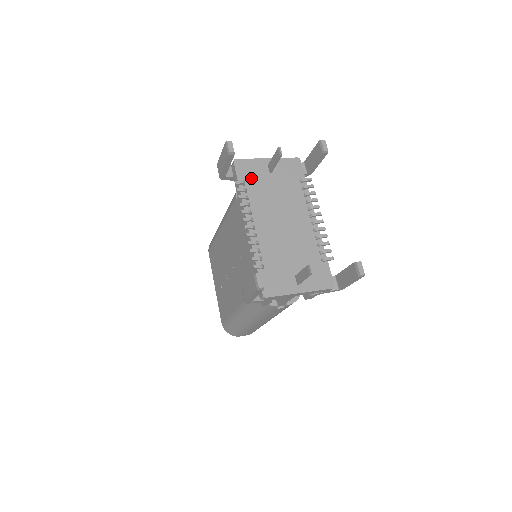
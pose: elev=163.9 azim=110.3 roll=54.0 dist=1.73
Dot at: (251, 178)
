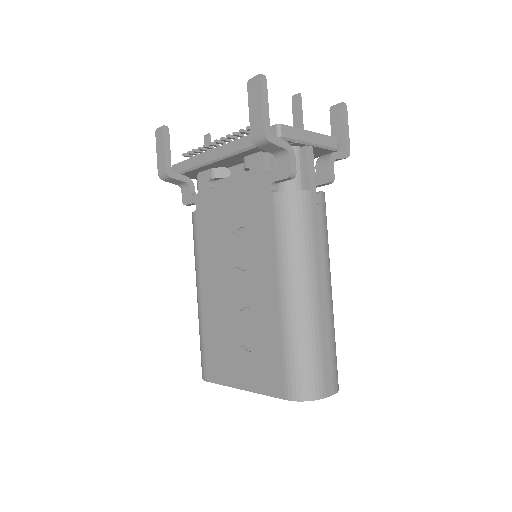
Dot at: occluded
